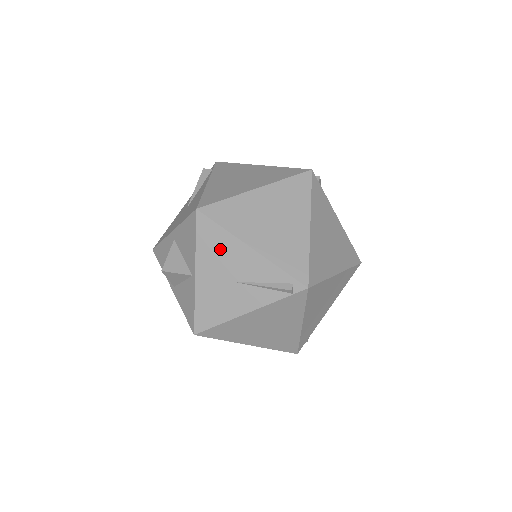
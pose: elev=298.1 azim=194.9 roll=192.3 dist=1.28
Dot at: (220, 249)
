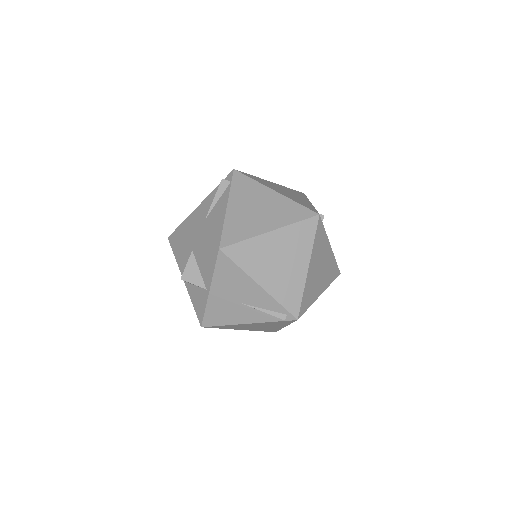
Dot at: (234, 280)
